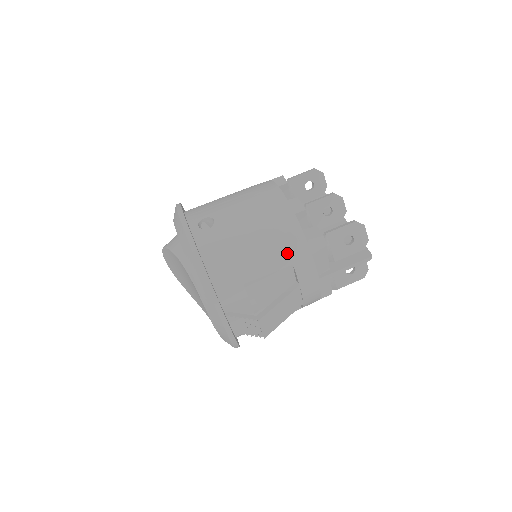
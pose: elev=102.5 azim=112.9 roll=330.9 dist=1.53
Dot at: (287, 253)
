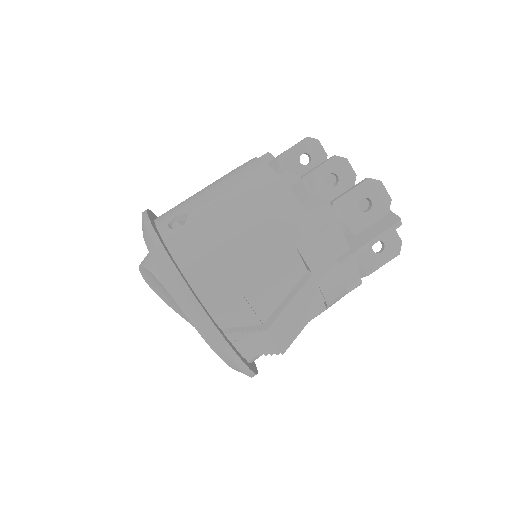
Dot at: (285, 234)
